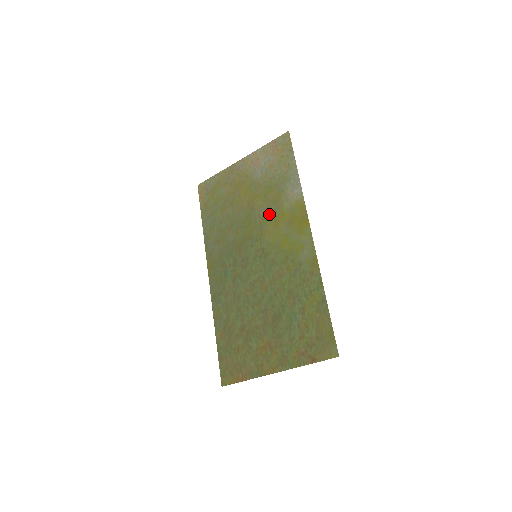
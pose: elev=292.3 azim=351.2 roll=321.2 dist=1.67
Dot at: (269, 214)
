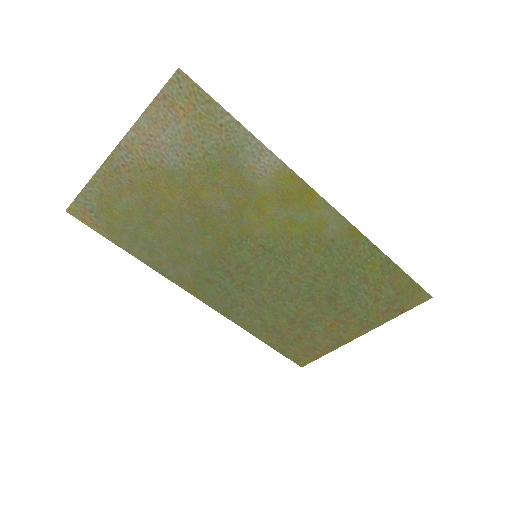
Dot at: (239, 205)
